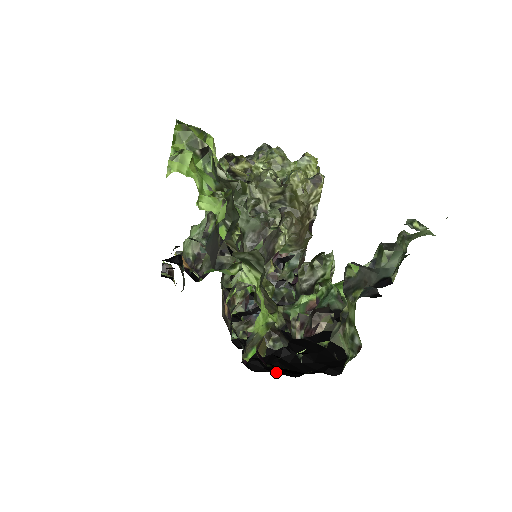
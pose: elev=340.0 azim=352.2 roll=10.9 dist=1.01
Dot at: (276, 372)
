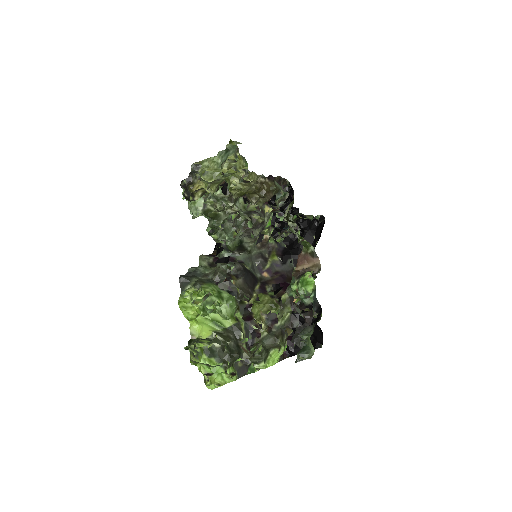
Dot at: occluded
